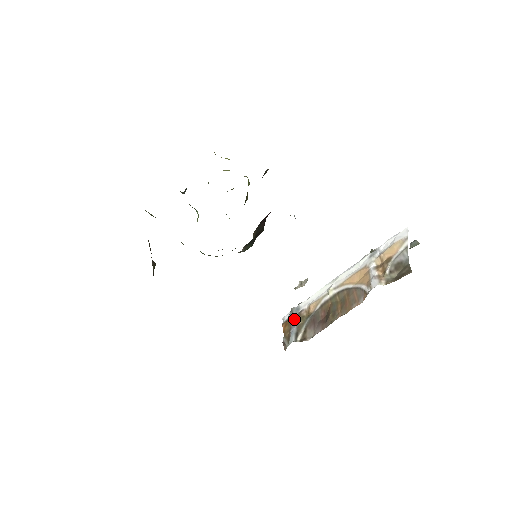
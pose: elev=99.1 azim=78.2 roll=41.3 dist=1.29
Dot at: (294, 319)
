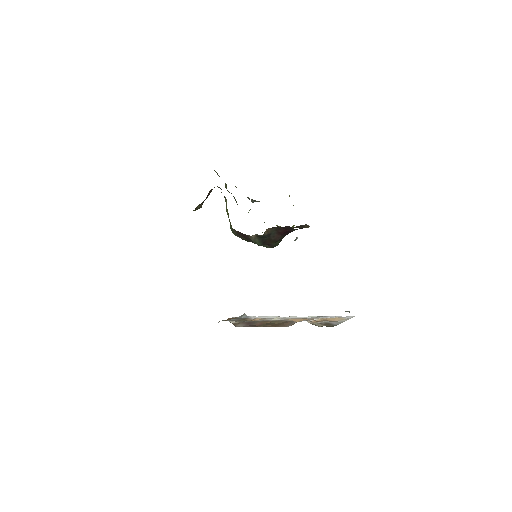
Dot at: (239, 318)
